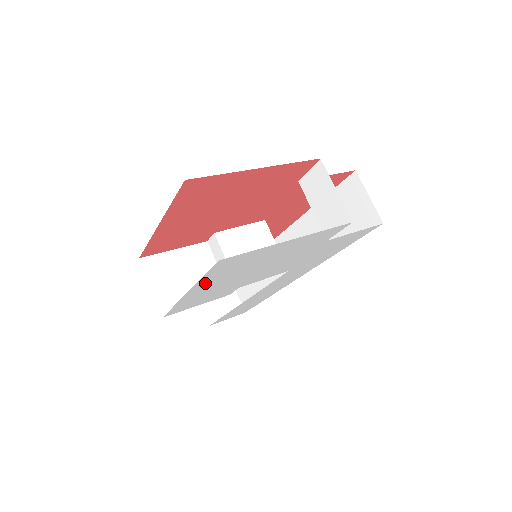
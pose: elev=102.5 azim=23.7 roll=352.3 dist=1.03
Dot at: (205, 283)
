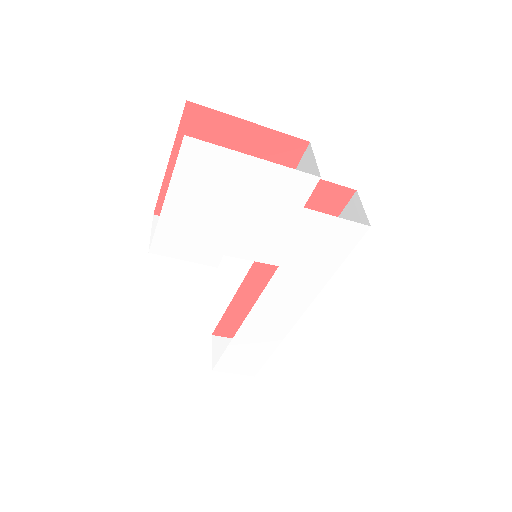
Dot at: (181, 191)
